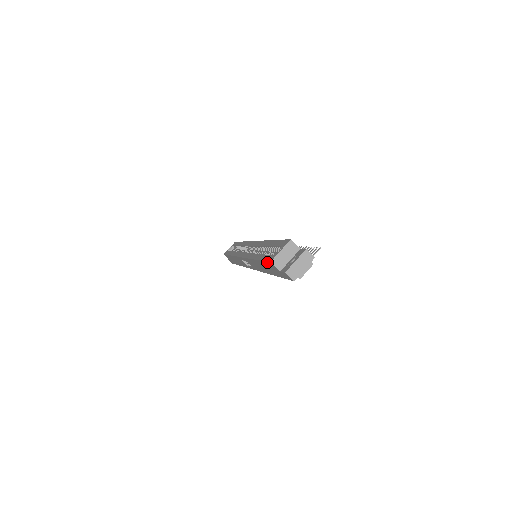
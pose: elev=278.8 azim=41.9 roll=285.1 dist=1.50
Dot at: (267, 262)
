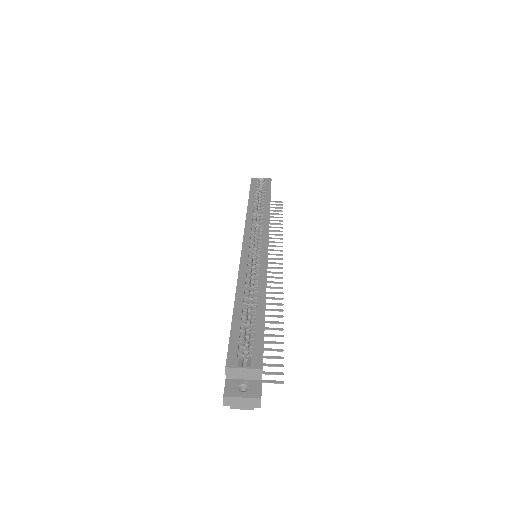
Dot at: (228, 353)
